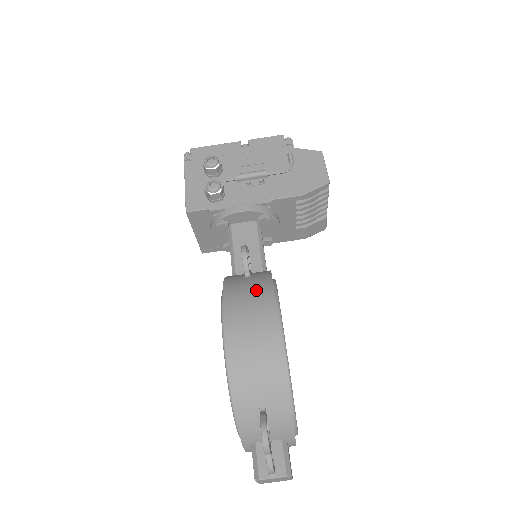
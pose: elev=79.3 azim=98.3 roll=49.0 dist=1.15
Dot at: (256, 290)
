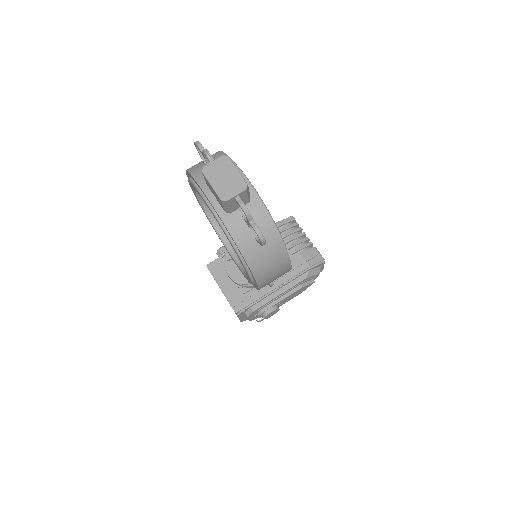
Dot at: occluded
